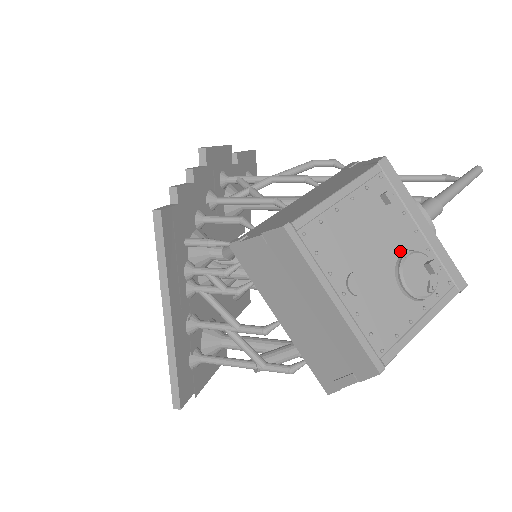
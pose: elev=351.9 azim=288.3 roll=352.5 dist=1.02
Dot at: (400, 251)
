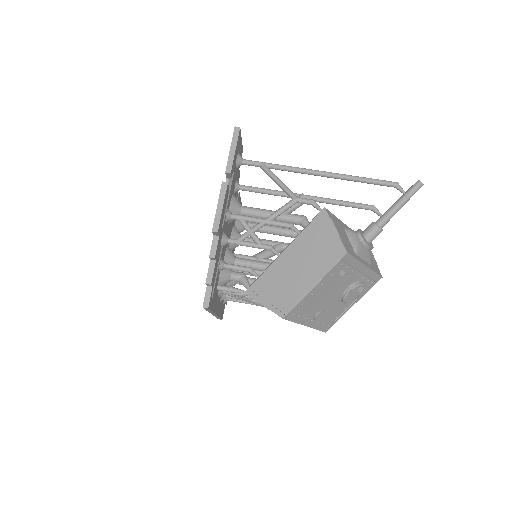
Dot at: (346, 288)
